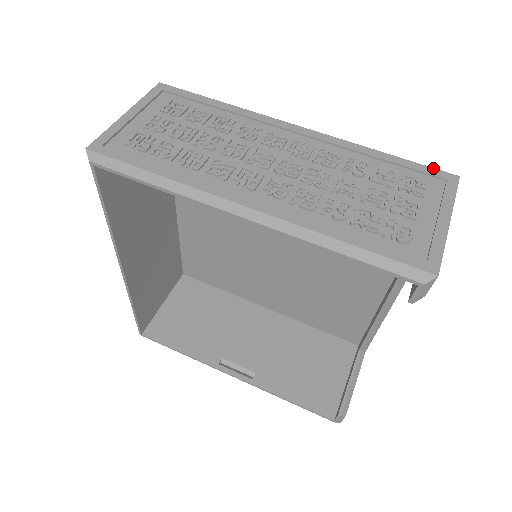
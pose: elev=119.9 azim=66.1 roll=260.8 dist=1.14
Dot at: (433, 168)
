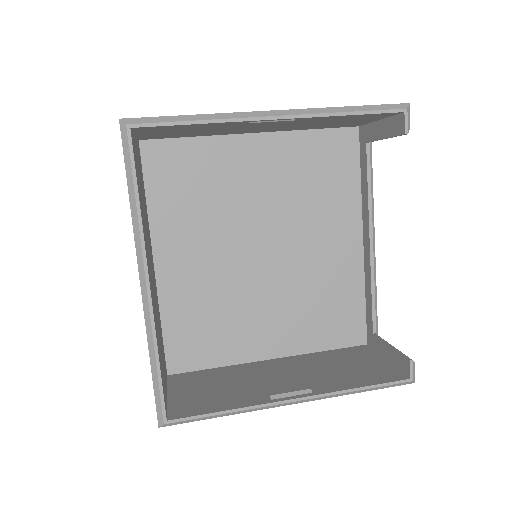
Dot at: occluded
